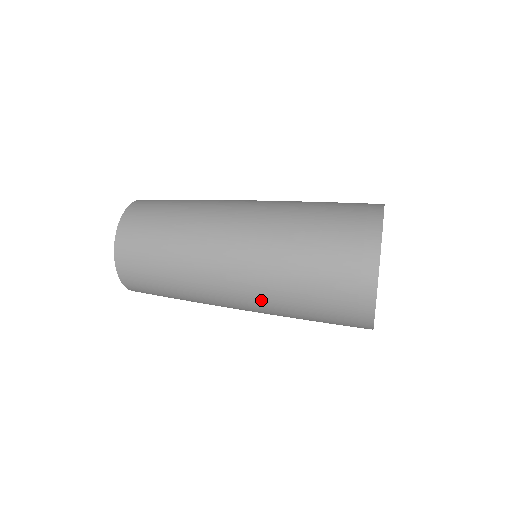
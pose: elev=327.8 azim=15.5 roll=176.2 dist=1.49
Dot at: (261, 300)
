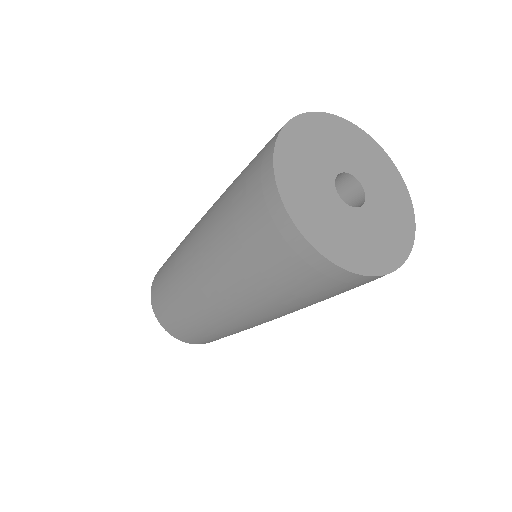
Dot at: (289, 313)
